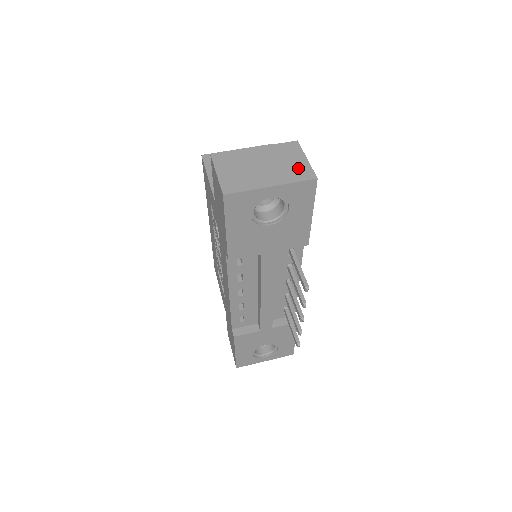
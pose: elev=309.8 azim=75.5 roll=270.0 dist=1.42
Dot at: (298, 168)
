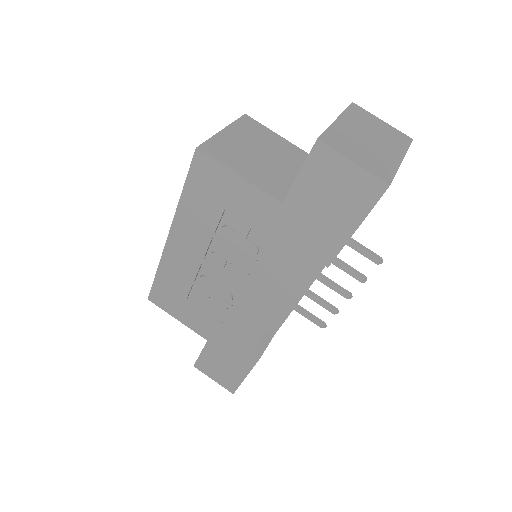
Dot at: (391, 133)
